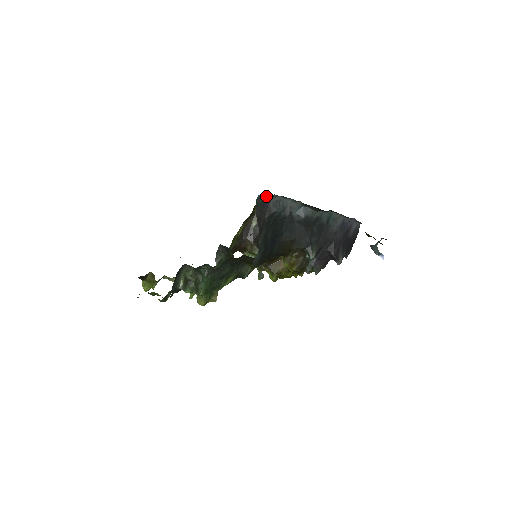
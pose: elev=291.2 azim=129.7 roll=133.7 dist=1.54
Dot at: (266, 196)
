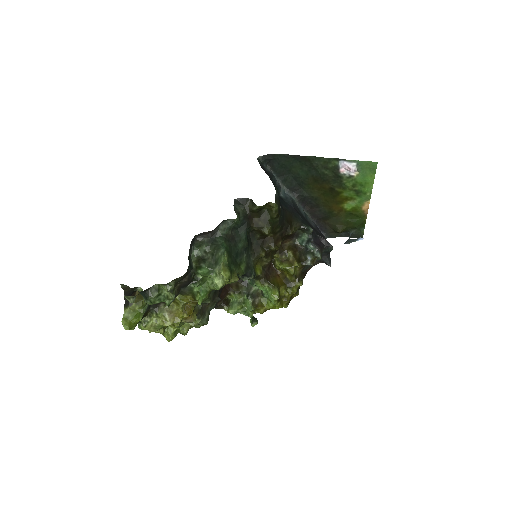
Dot at: (264, 158)
